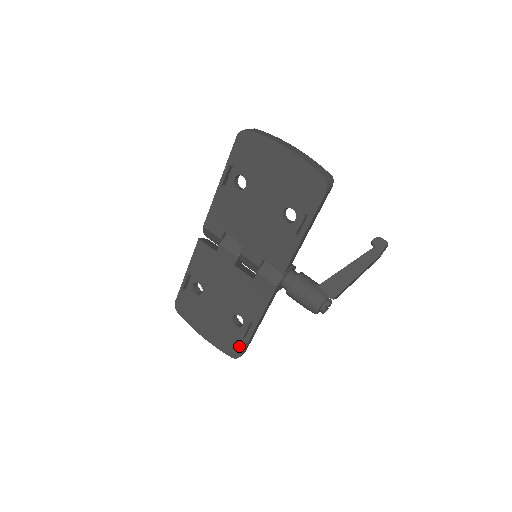
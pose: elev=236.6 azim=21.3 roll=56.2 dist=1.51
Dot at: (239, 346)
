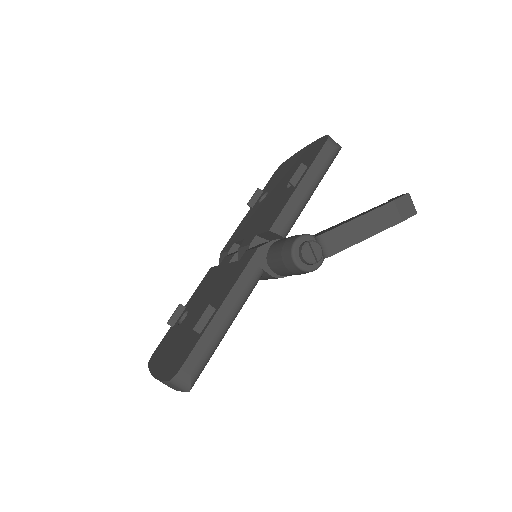
Dot at: (186, 355)
